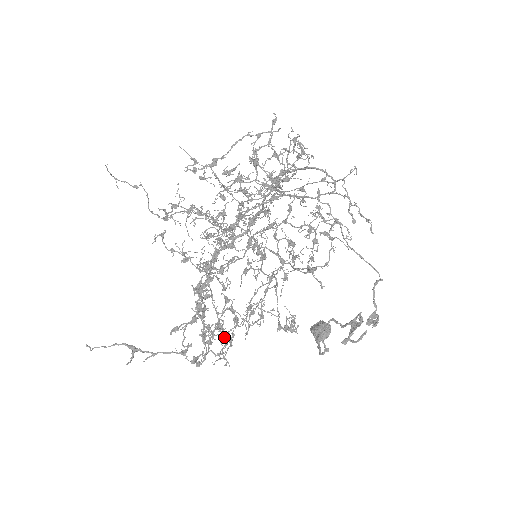
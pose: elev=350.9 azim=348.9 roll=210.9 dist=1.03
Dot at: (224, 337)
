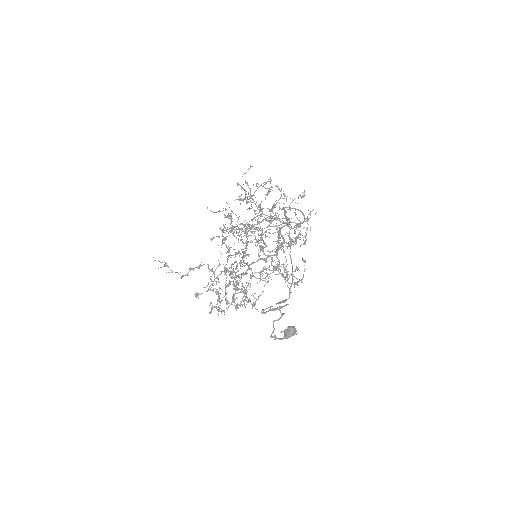
Dot at: (208, 282)
